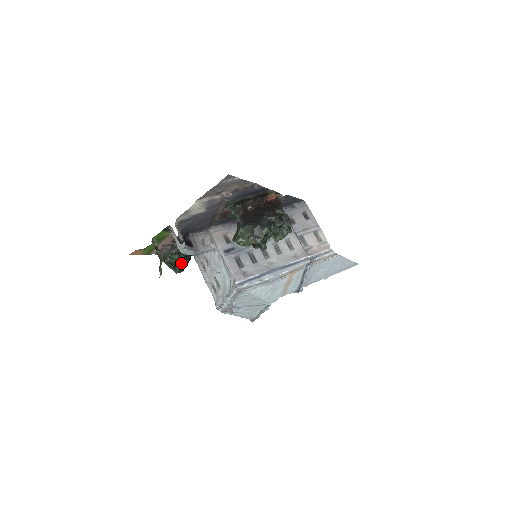
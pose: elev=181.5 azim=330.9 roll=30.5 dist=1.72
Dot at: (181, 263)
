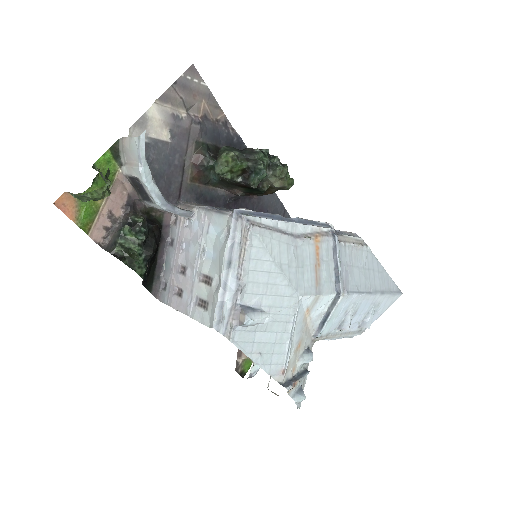
Dot at: (141, 251)
